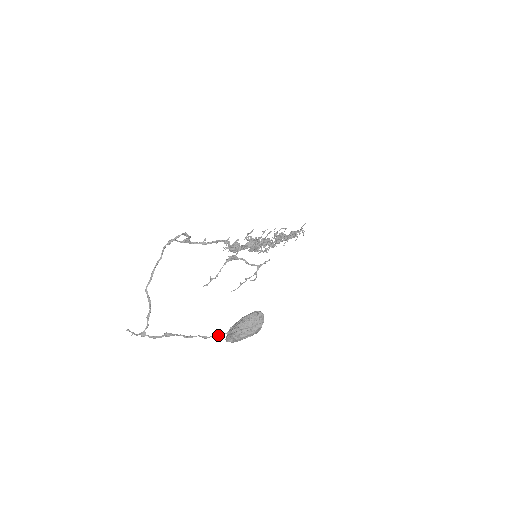
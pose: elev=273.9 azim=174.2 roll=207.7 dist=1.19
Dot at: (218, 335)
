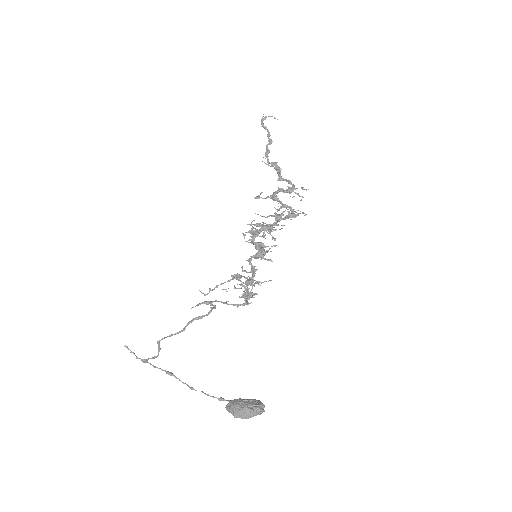
Dot at: (220, 400)
